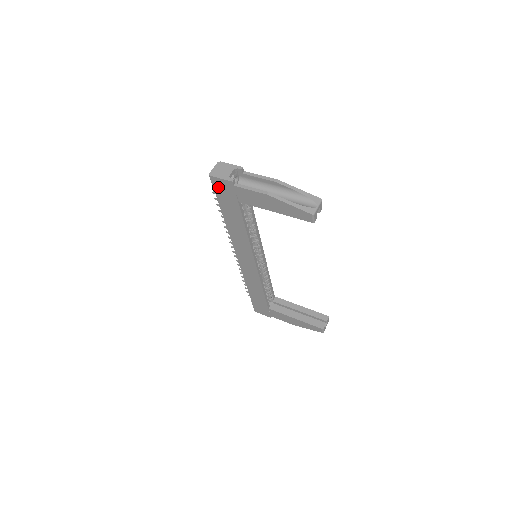
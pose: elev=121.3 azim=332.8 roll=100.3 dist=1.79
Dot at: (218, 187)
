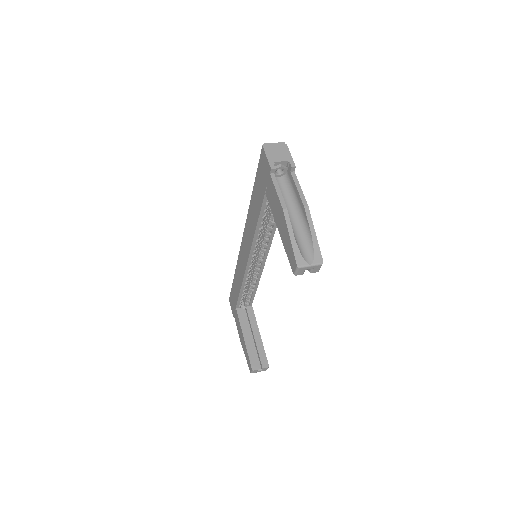
Dot at: (262, 163)
